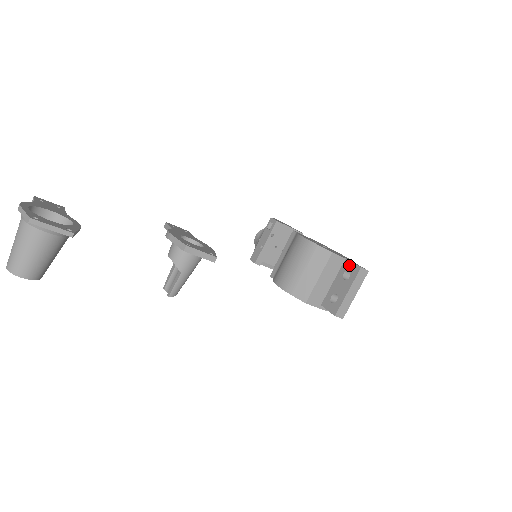
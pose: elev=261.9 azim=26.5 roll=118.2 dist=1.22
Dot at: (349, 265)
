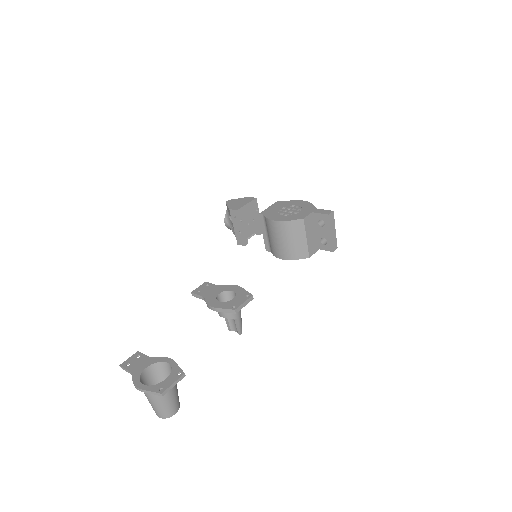
Dot at: (318, 216)
